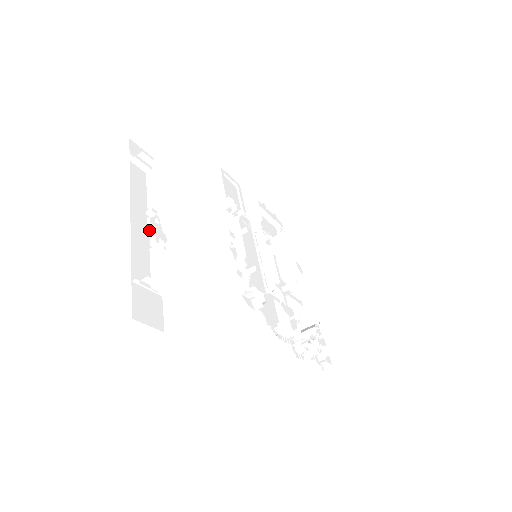
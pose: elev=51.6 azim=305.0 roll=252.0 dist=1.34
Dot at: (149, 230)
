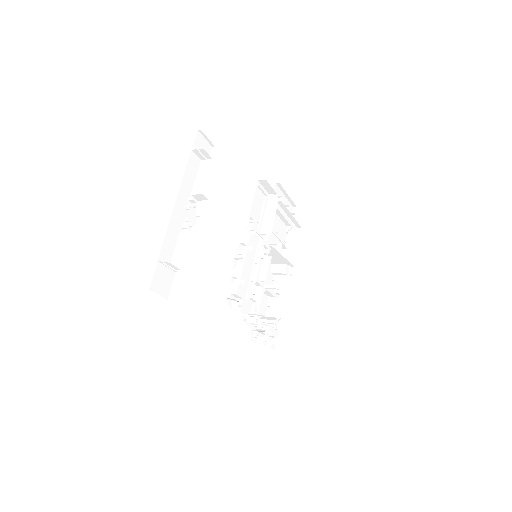
Dot at: (185, 214)
